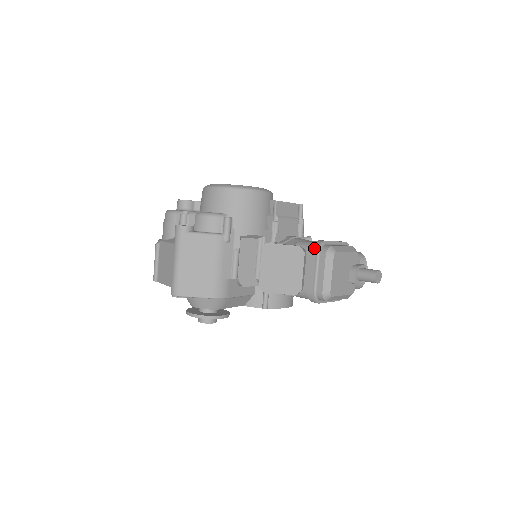
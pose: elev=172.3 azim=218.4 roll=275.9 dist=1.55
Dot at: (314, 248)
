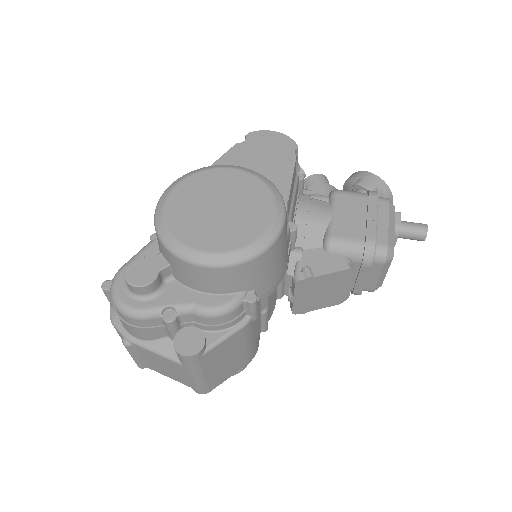
Dot at: (367, 260)
